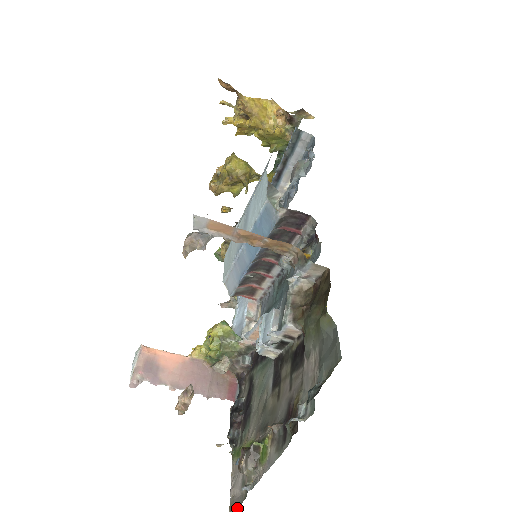
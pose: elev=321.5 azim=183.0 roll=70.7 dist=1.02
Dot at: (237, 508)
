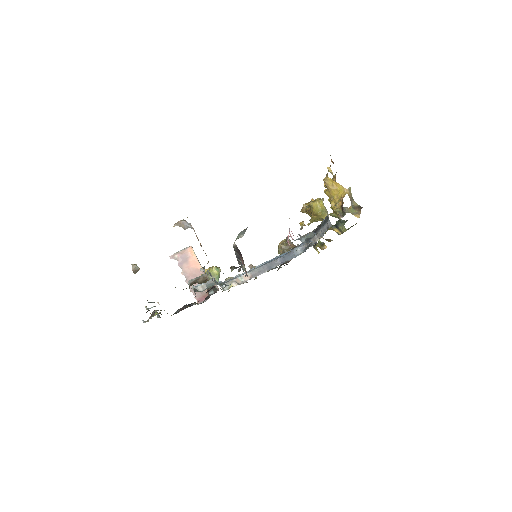
Dot at: occluded
